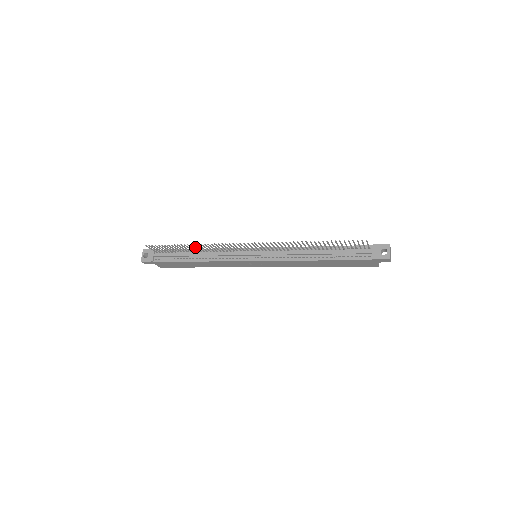
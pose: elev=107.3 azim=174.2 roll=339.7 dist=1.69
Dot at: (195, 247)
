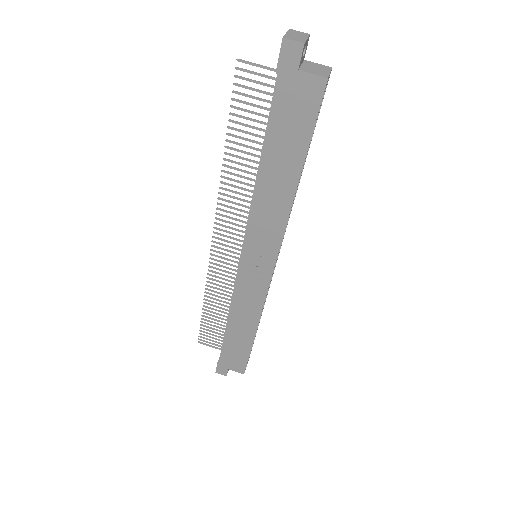
Dot at: (216, 302)
